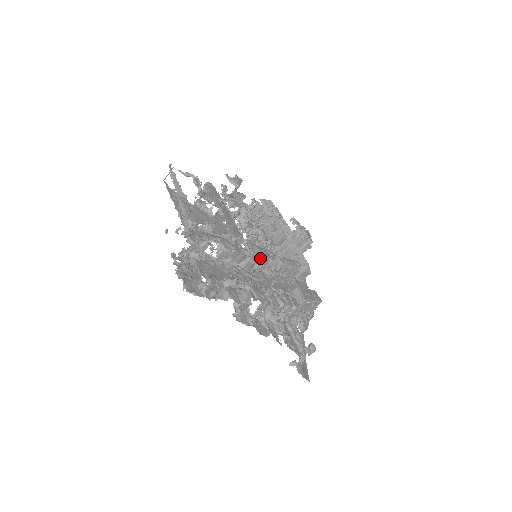
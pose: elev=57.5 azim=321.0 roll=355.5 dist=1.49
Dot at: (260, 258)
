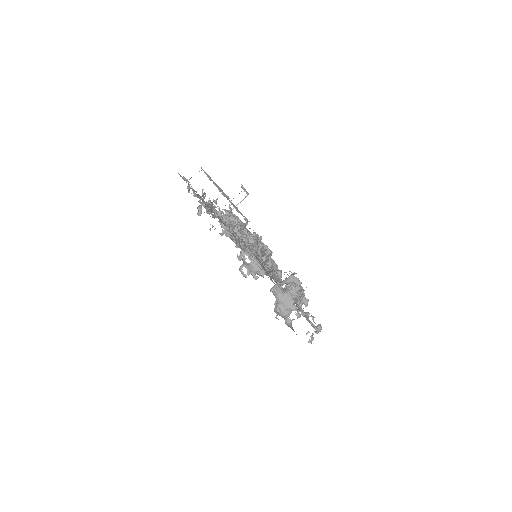
Dot at: occluded
